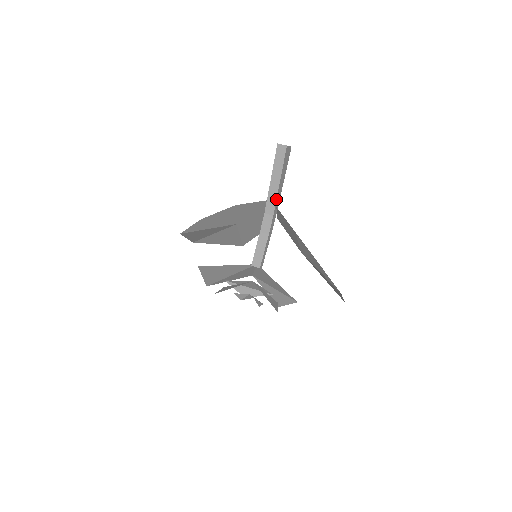
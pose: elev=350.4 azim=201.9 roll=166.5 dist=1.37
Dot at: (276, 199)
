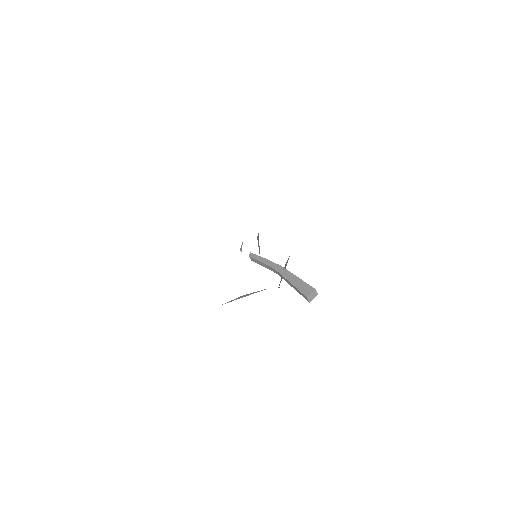
Dot at: occluded
